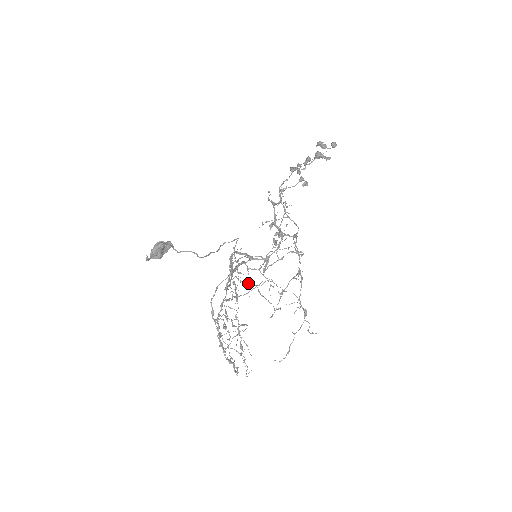
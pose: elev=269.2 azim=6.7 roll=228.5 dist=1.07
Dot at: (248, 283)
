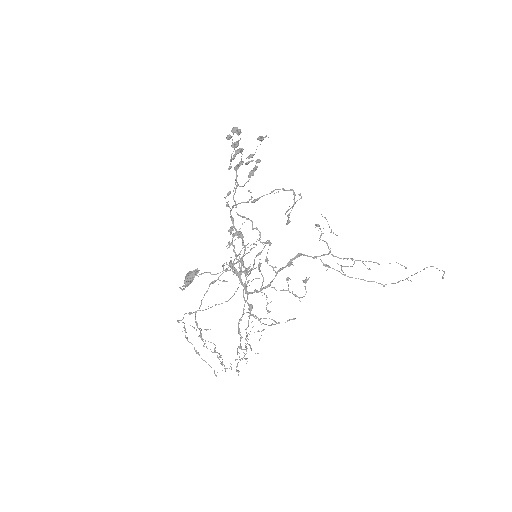
Dot at: (246, 286)
